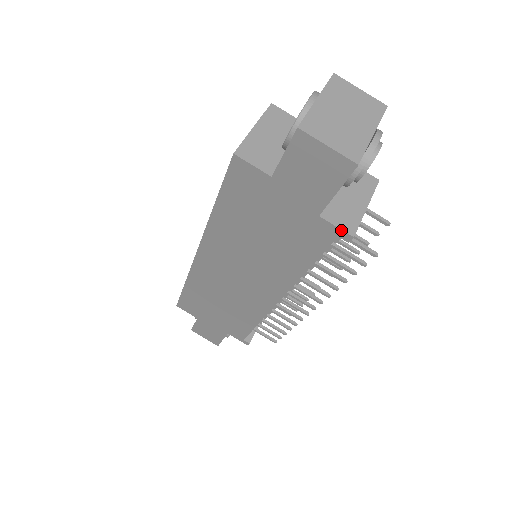
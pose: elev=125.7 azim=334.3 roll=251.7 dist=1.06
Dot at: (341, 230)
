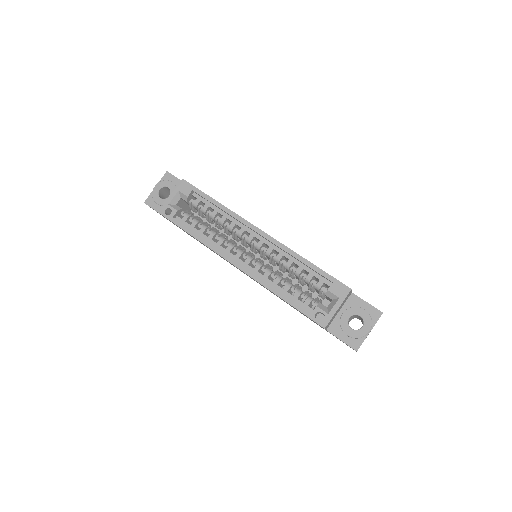
Dot at: occluded
